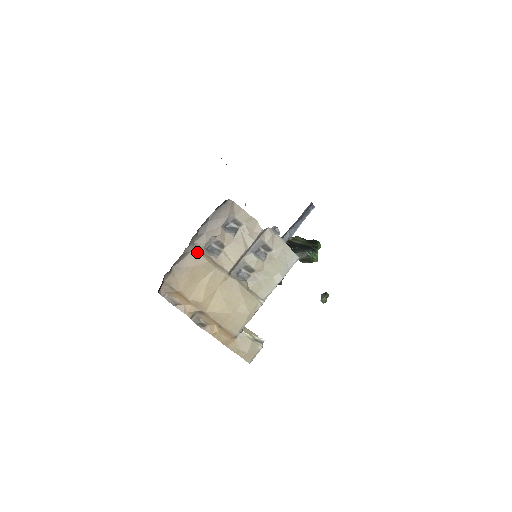
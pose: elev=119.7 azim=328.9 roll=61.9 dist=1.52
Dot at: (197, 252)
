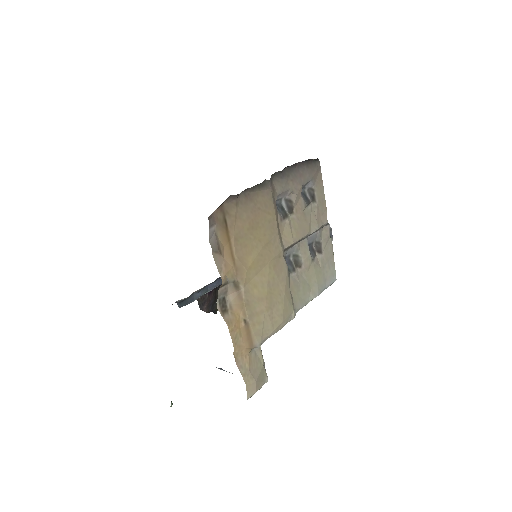
Dot at: (271, 195)
